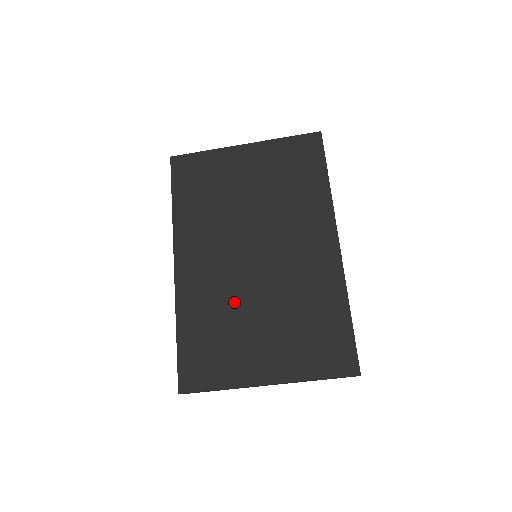
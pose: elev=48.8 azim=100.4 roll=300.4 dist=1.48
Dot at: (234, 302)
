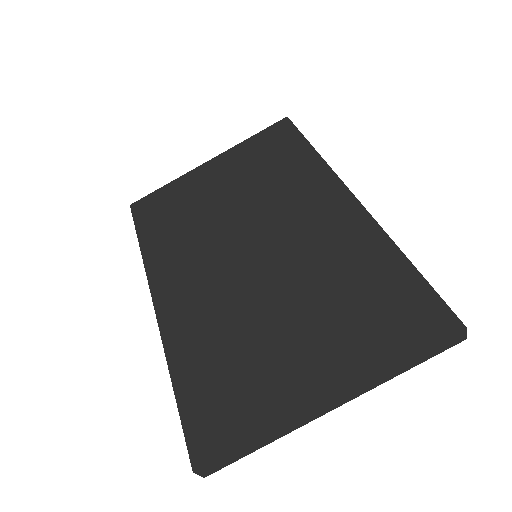
Dot at: (242, 312)
